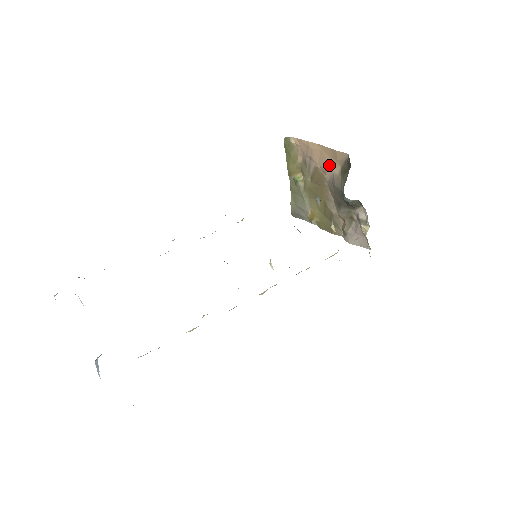
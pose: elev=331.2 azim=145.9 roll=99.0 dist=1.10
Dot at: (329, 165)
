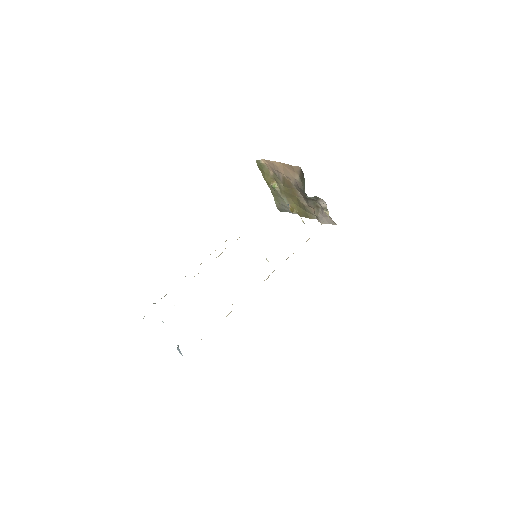
Dot at: (291, 175)
